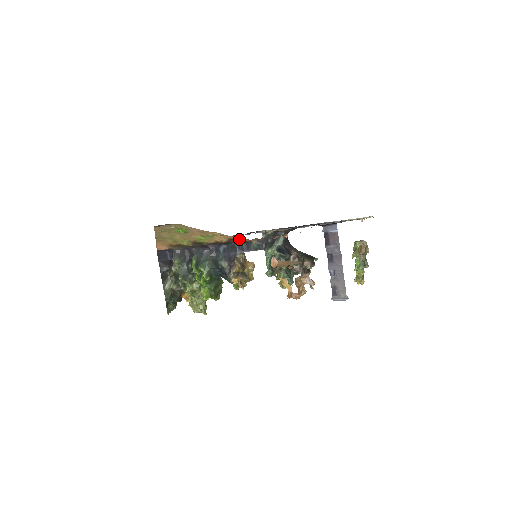
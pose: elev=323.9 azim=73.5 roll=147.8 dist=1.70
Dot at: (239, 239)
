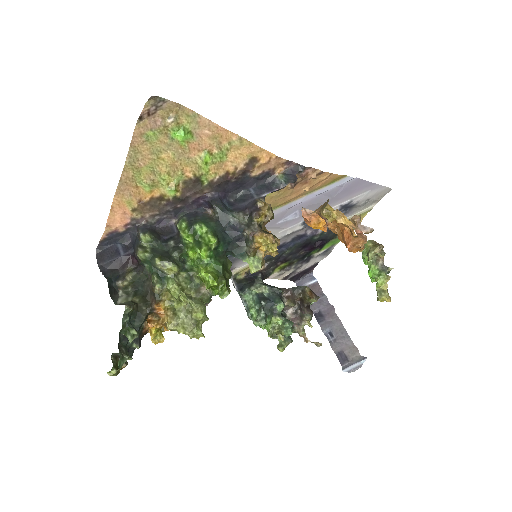
Dot at: (265, 158)
